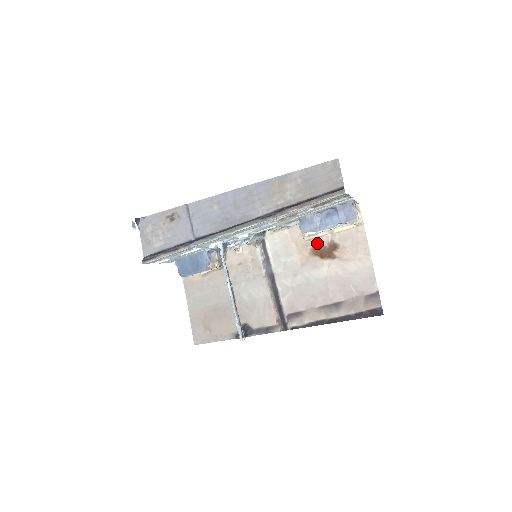
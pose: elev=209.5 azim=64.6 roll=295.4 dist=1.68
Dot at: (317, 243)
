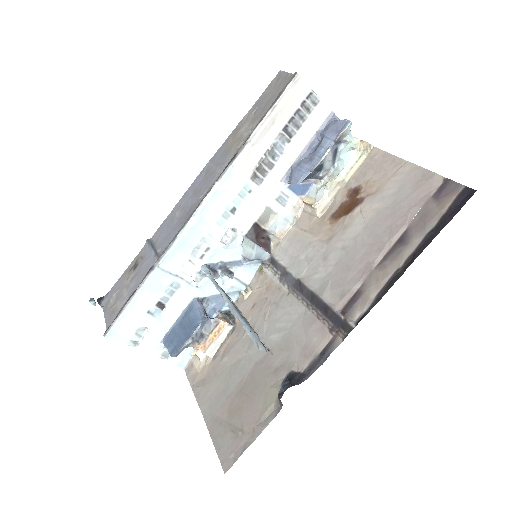
Dot at: (333, 207)
